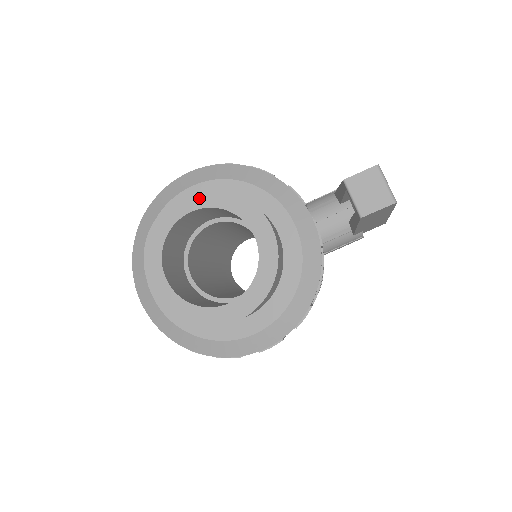
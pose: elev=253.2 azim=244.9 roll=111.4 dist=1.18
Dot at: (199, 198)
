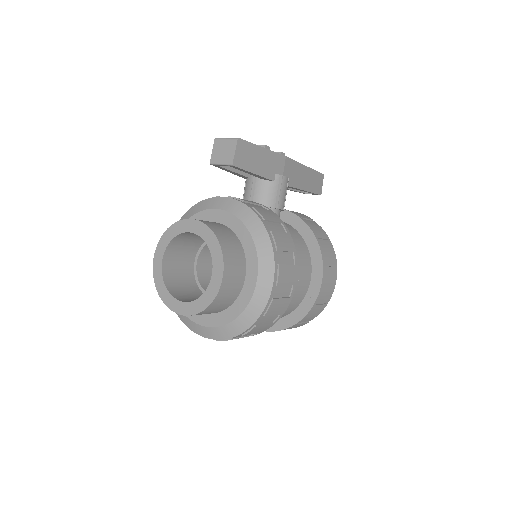
Dot at: (159, 251)
